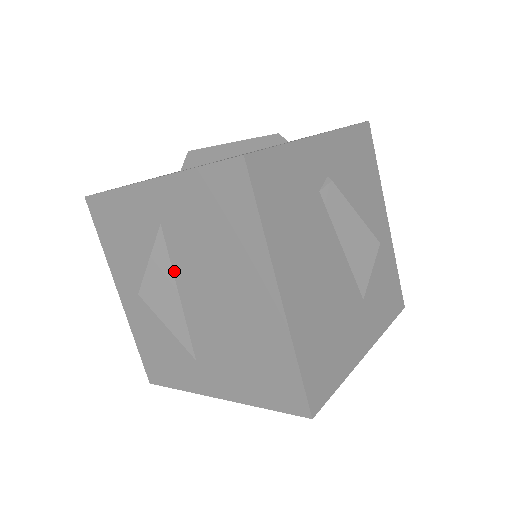
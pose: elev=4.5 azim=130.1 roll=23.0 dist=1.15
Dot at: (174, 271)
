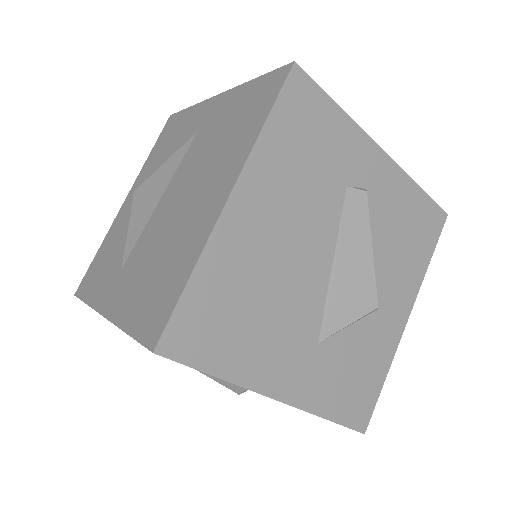
Dot at: (174, 175)
